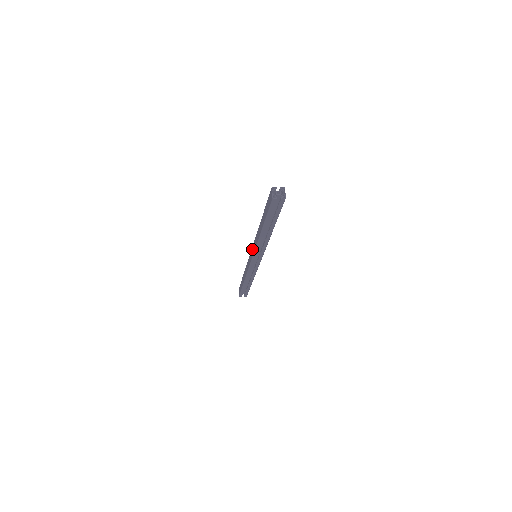
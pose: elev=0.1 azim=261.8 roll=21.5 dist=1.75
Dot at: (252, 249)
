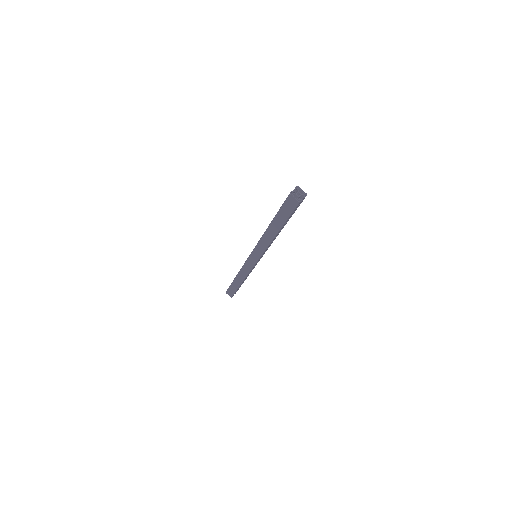
Dot at: (254, 253)
